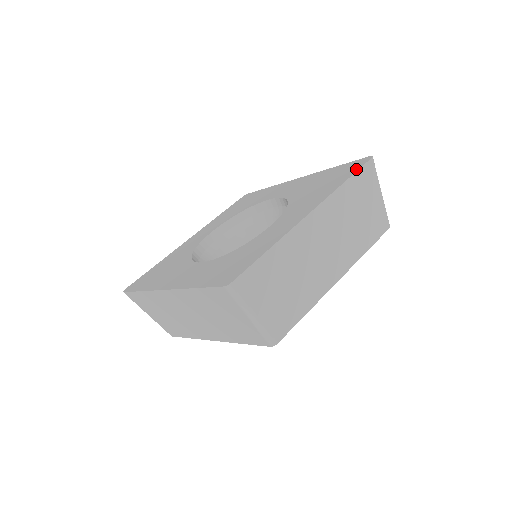
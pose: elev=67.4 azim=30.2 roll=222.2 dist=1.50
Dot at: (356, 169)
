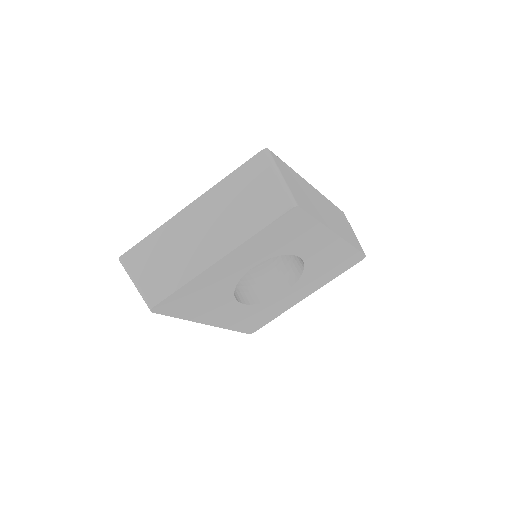
Dot at: occluded
